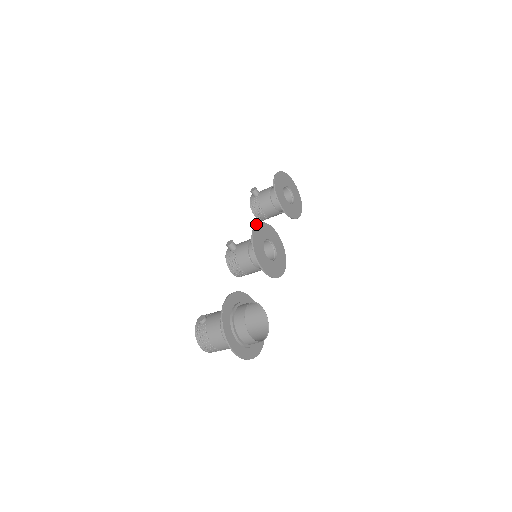
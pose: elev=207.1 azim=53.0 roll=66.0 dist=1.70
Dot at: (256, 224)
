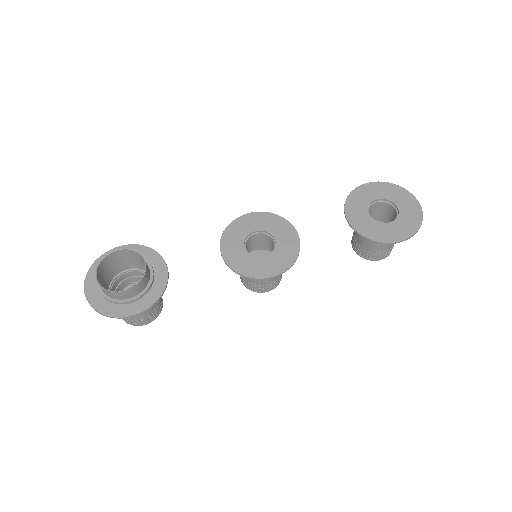
Dot at: (261, 212)
